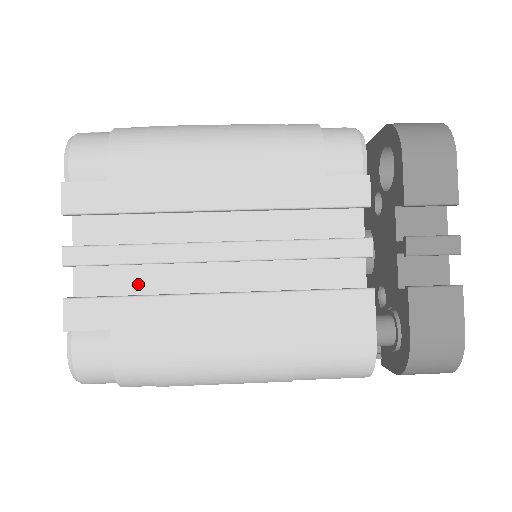
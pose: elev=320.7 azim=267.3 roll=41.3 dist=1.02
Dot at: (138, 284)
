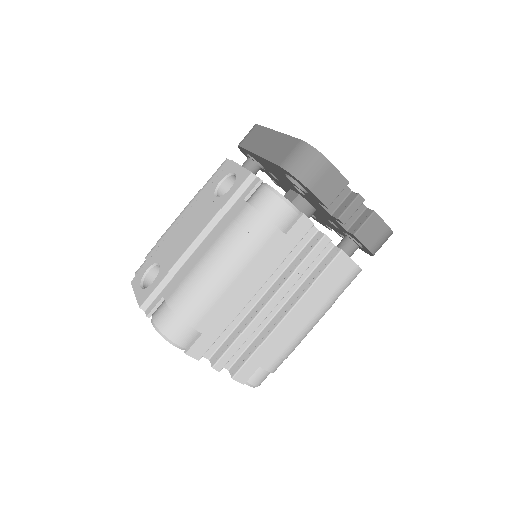
Dot at: (246, 340)
